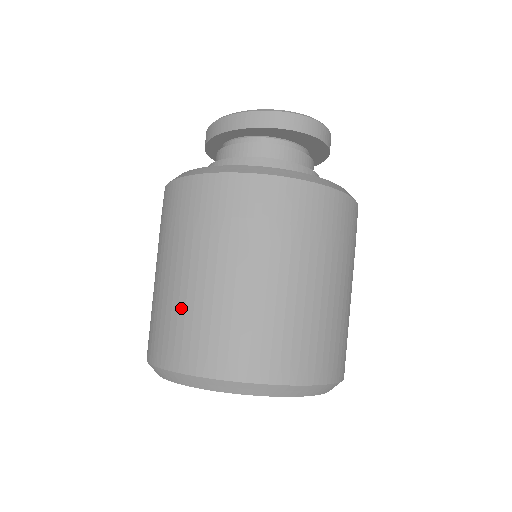
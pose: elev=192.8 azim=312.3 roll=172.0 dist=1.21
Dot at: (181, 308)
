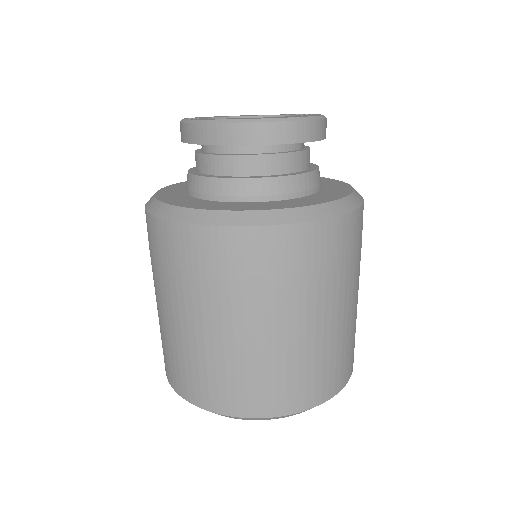
Dot at: (174, 346)
